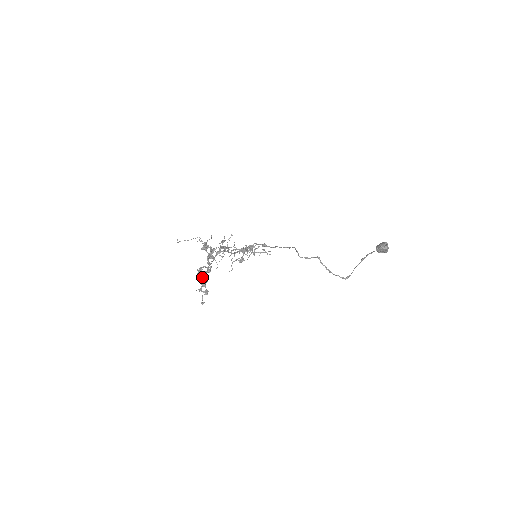
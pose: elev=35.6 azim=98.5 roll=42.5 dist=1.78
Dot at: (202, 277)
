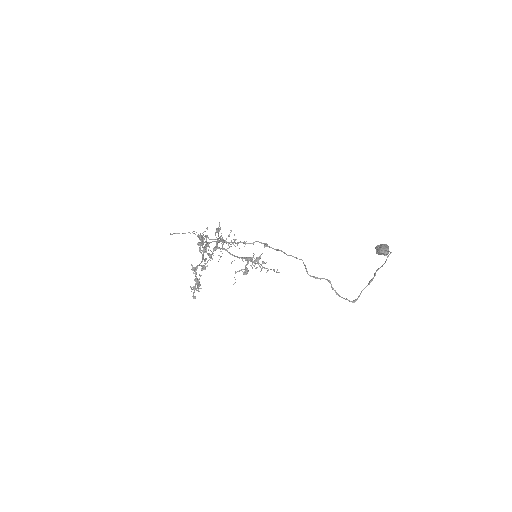
Dot at: (196, 272)
